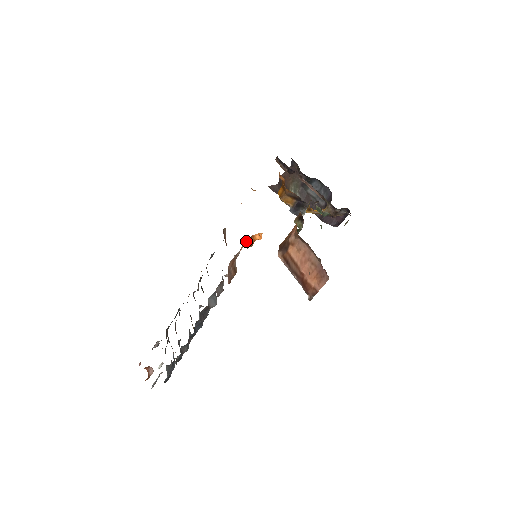
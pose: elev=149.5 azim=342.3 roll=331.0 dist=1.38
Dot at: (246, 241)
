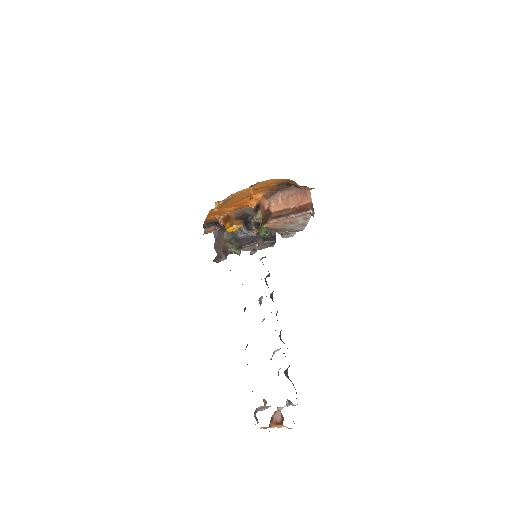
Dot at: occluded
